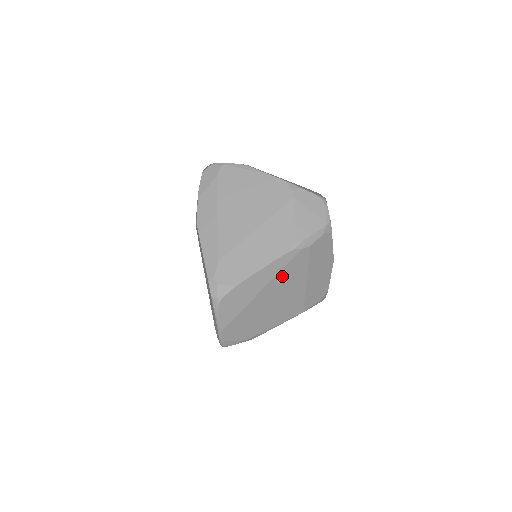
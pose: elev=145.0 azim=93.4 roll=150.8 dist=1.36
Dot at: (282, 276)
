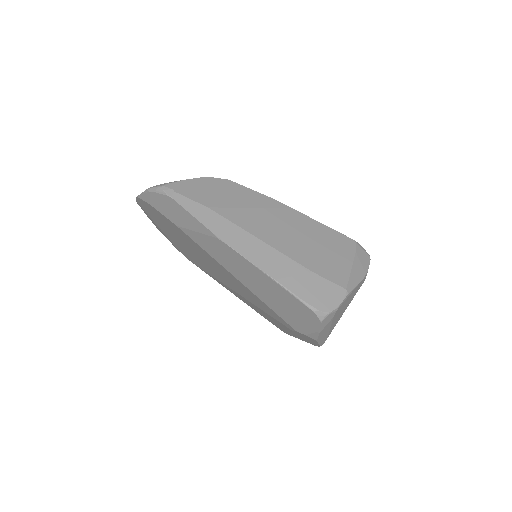
Dot at: occluded
